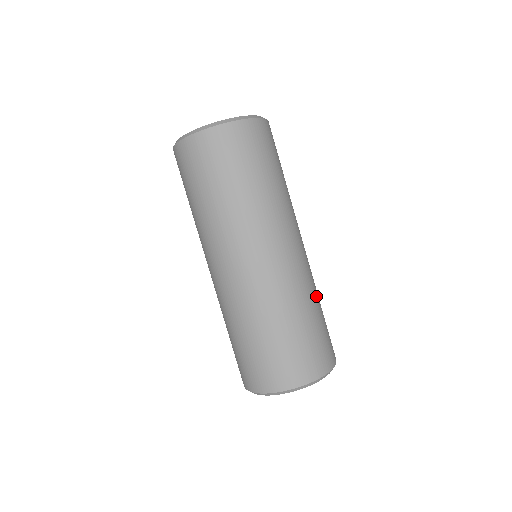
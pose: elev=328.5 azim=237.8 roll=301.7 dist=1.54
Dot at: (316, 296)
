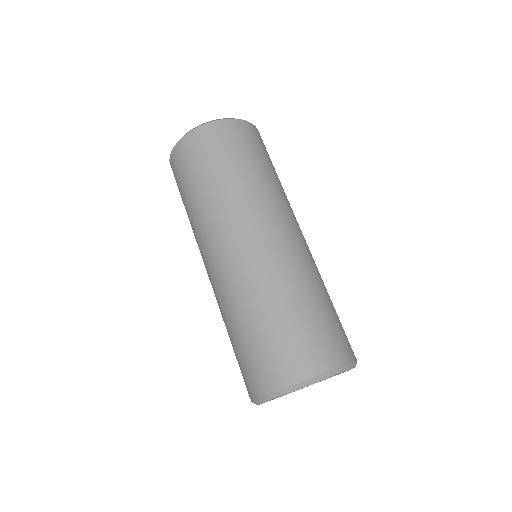
Dot at: occluded
